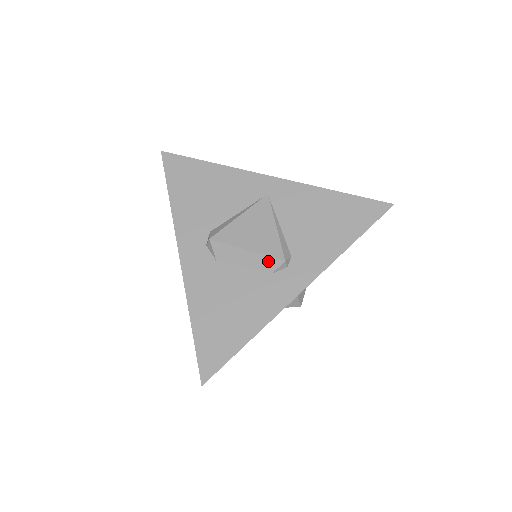
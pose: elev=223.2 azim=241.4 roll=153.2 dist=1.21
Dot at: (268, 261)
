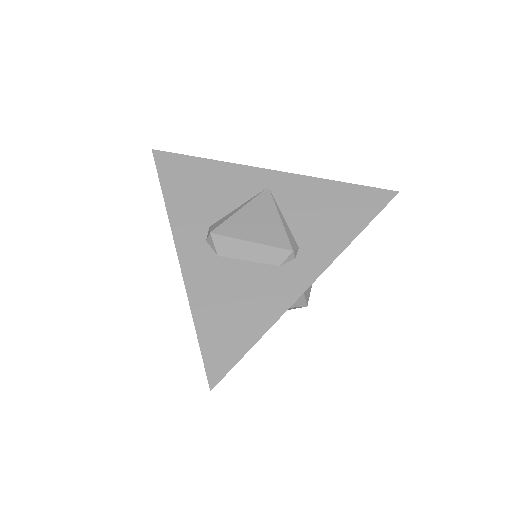
Dot at: (275, 253)
